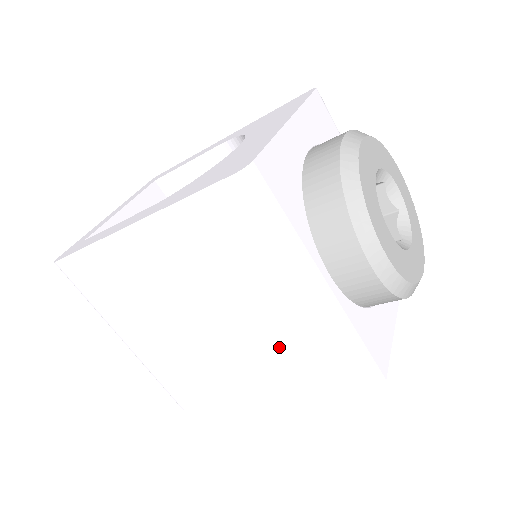
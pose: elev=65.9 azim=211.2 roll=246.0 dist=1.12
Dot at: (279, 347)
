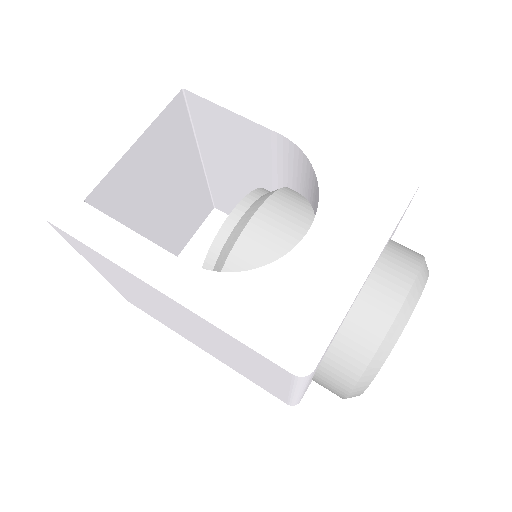
Dot at: (240, 367)
